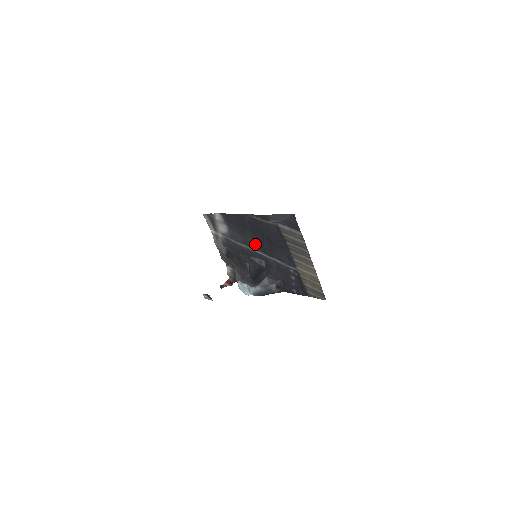
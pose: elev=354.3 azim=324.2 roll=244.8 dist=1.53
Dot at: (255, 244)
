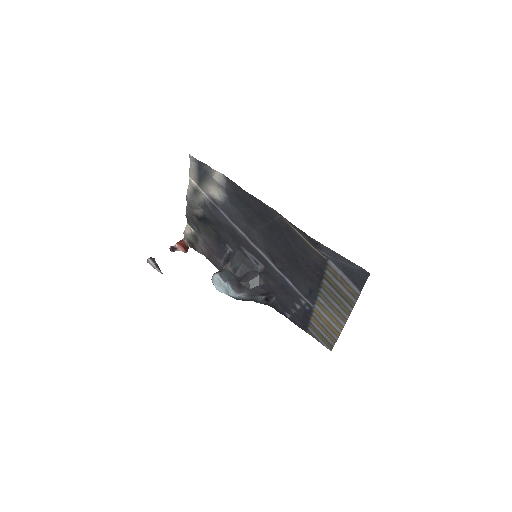
Dot at: (262, 242)
